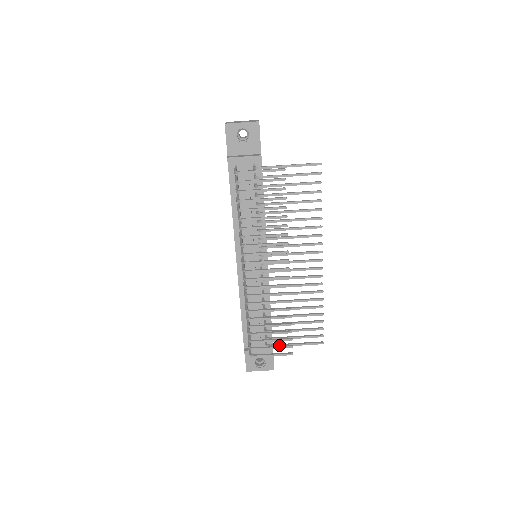
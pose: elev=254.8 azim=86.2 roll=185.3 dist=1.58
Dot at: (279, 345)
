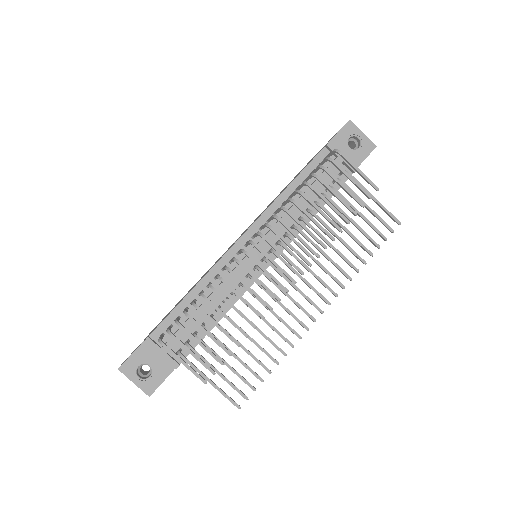
Dot at: (193, 365)
